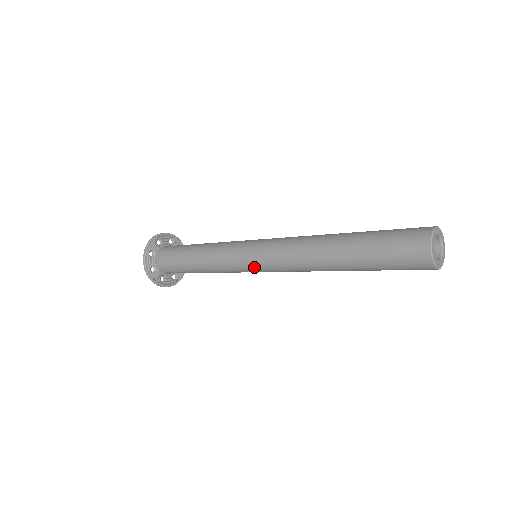
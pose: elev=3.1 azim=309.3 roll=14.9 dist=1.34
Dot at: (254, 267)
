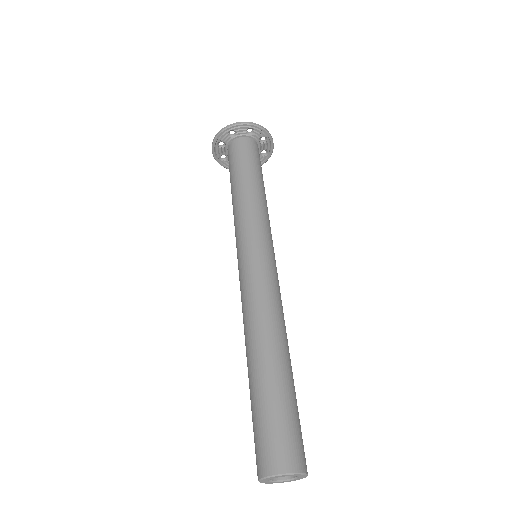
Dot at: occluded
